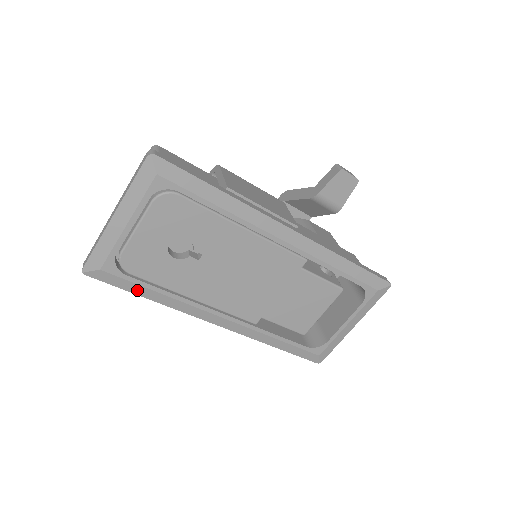
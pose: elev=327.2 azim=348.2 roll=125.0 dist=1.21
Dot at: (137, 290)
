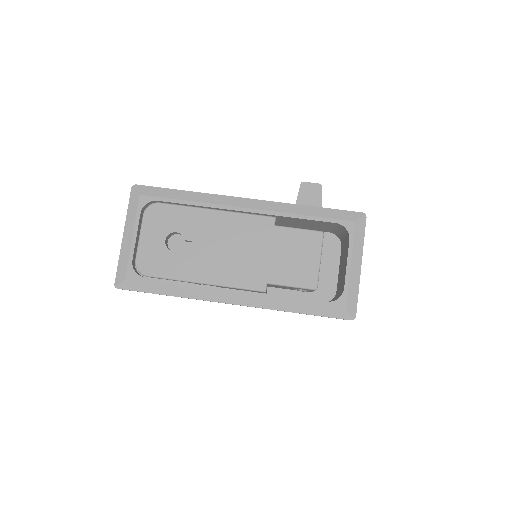
Dot at: (157, 289)
